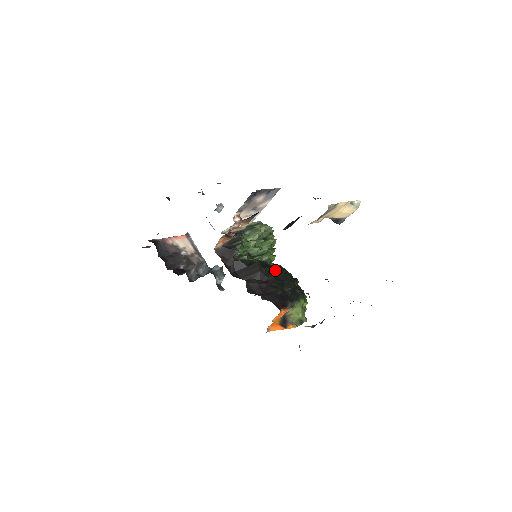
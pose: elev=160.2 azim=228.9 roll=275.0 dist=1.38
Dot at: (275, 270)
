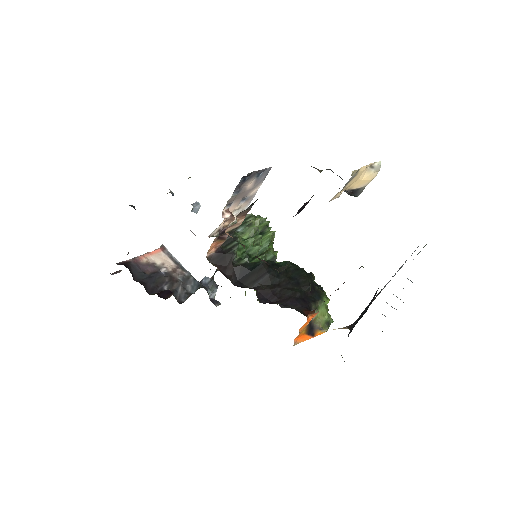
Dot at: occluded
